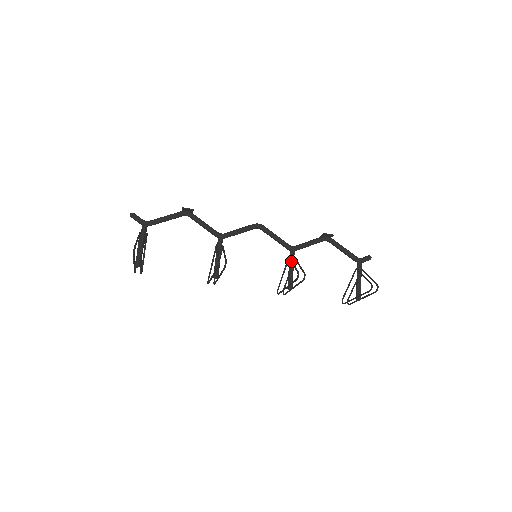
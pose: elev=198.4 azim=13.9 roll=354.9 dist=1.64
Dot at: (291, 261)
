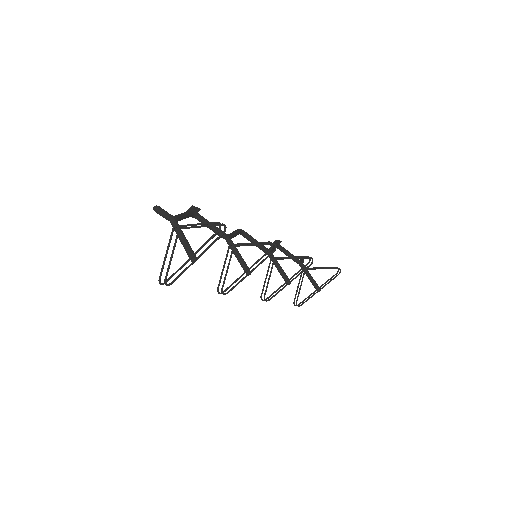
Dot at: (283, 257)
